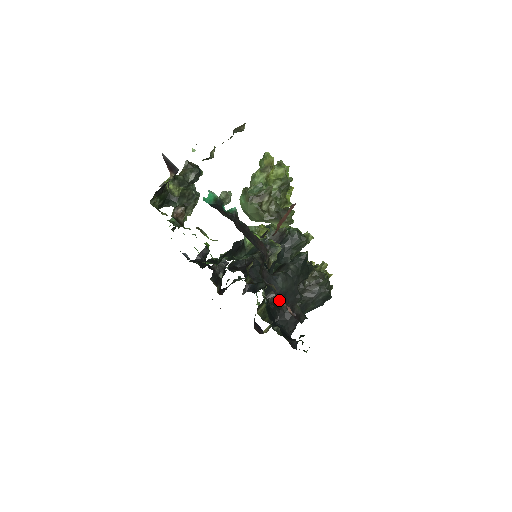
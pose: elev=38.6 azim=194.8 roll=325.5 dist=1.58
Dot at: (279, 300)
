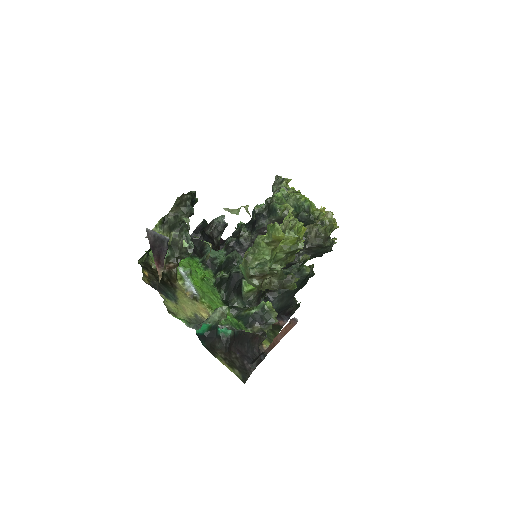
Dot at: occluded
